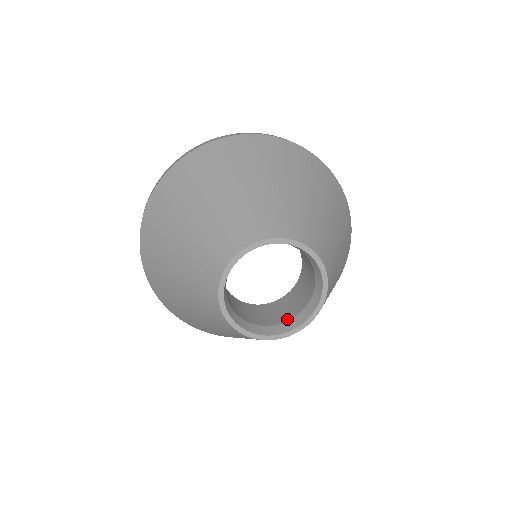
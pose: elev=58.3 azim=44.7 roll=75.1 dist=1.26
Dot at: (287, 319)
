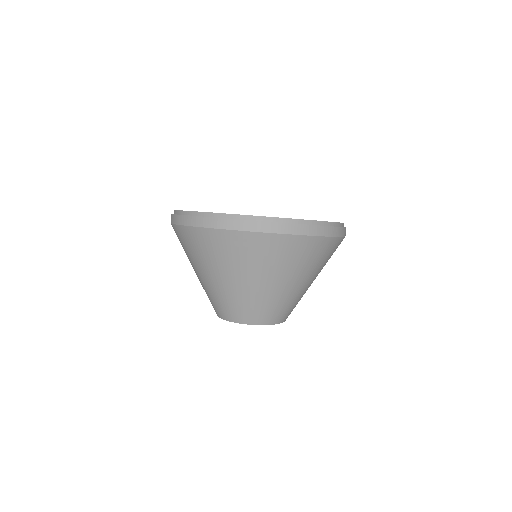
Dot at: occluded
